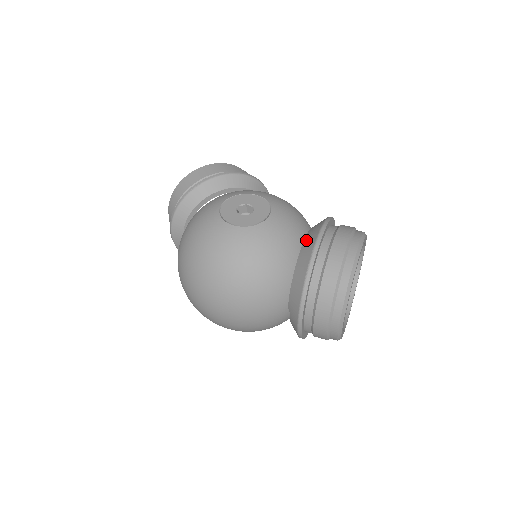
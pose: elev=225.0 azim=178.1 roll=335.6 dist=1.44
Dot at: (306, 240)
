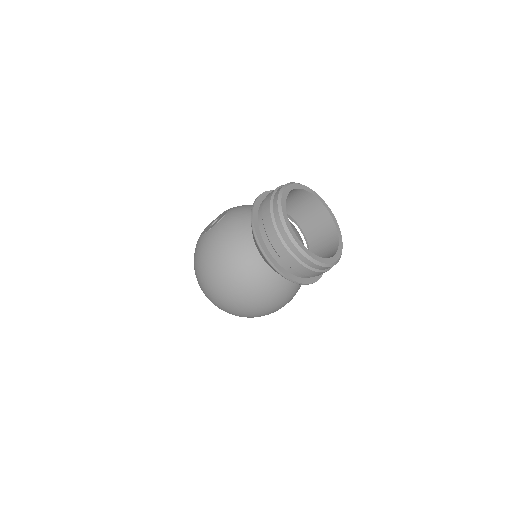
Dot at: occluded
